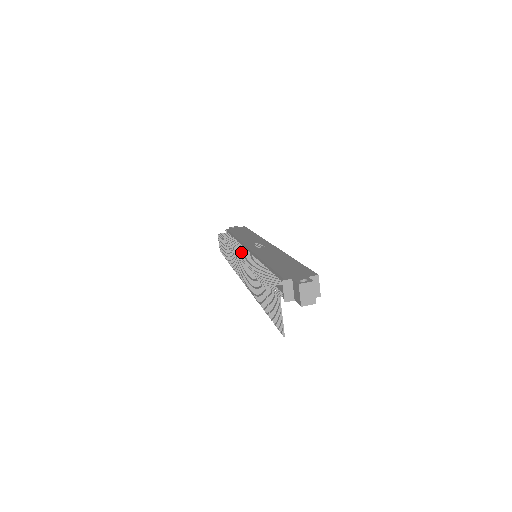
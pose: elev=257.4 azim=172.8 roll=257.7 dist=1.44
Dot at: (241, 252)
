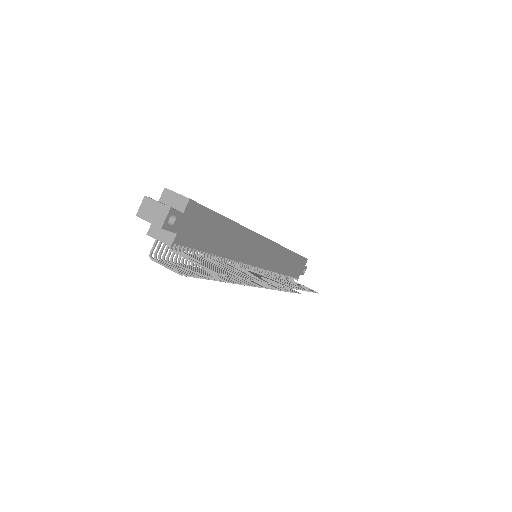
Dot at: occluded
